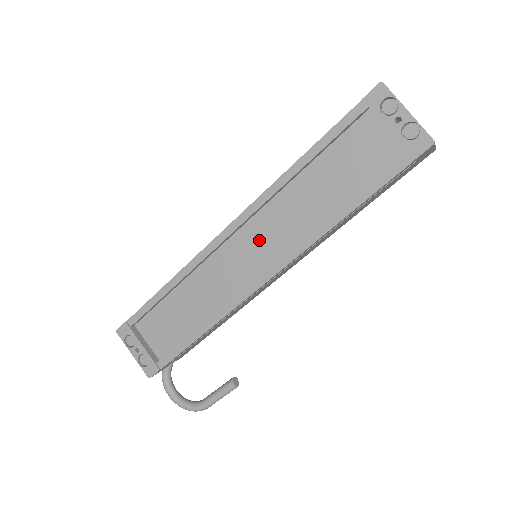
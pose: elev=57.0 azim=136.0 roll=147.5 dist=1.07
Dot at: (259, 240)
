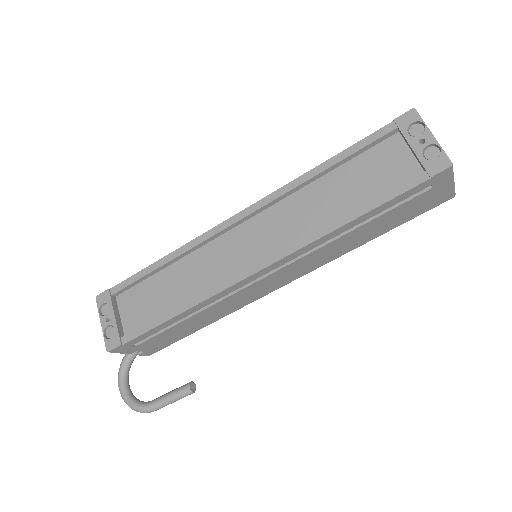
Dot at: (263, 233)
